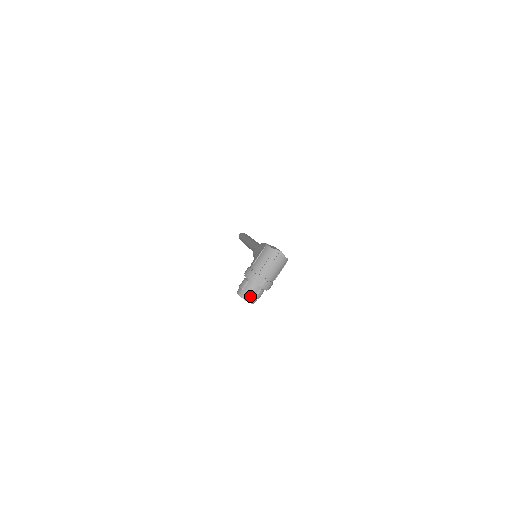
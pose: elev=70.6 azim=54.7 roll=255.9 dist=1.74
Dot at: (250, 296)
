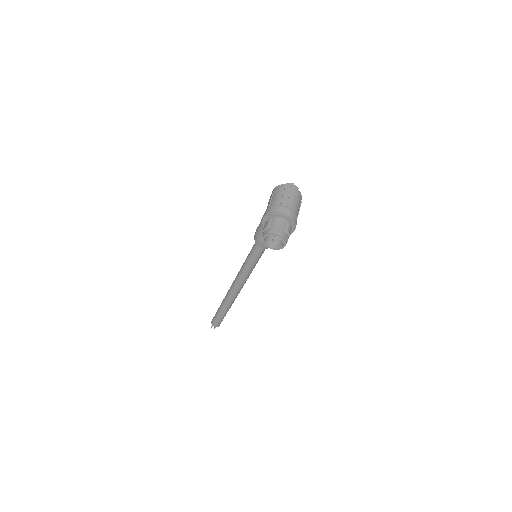
Dot at: (280, 229)
